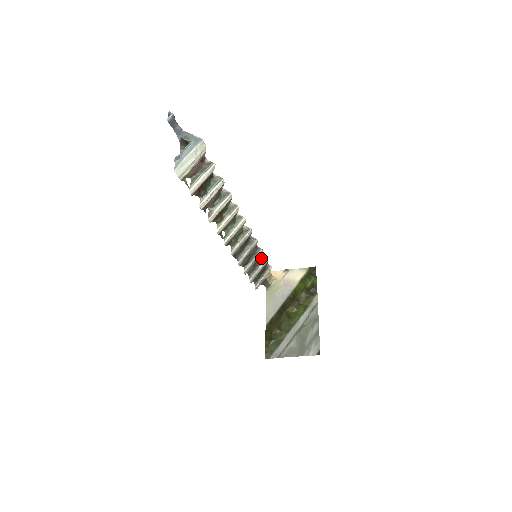
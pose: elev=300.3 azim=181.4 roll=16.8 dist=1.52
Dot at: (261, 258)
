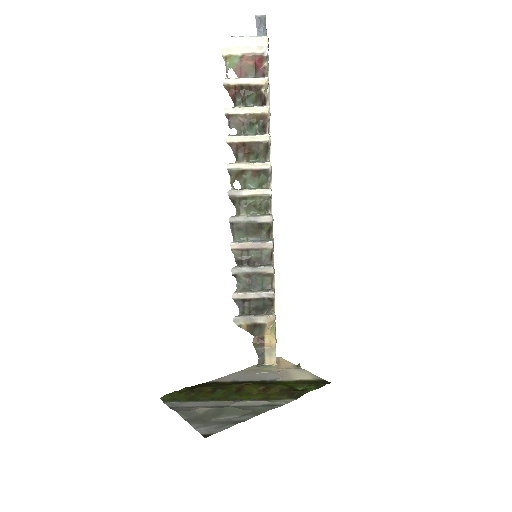
Dot at: (268, 285)
